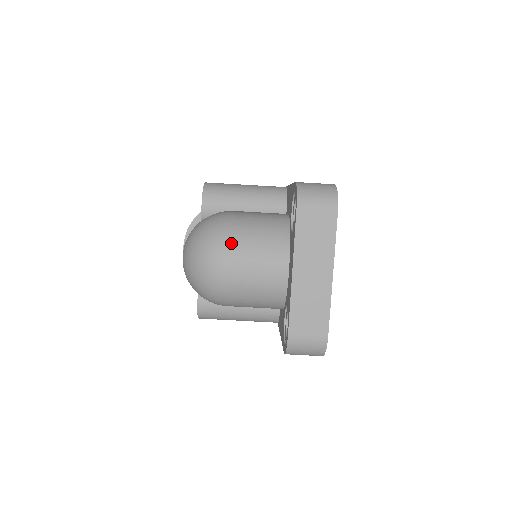
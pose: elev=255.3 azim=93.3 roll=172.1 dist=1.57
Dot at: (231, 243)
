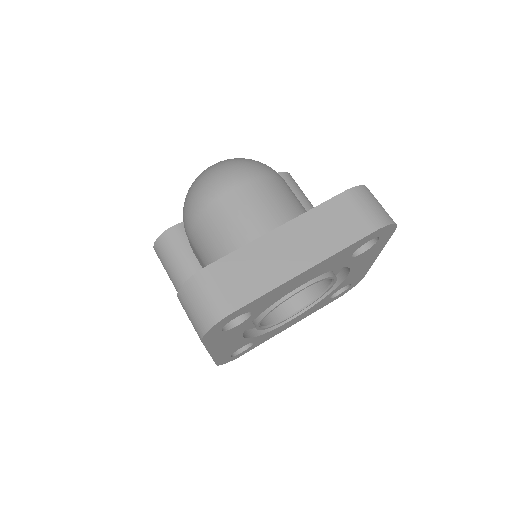
Dot at: (261, 180)
